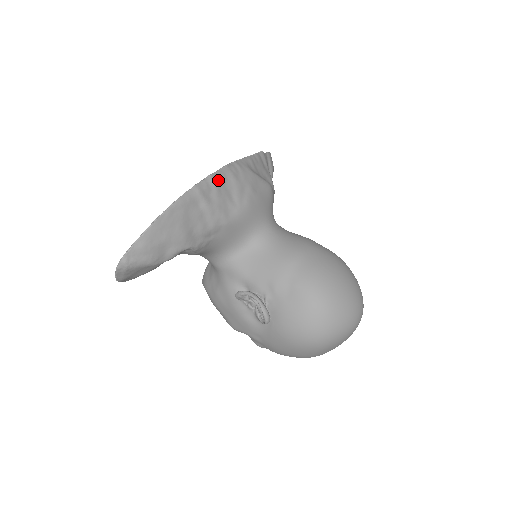
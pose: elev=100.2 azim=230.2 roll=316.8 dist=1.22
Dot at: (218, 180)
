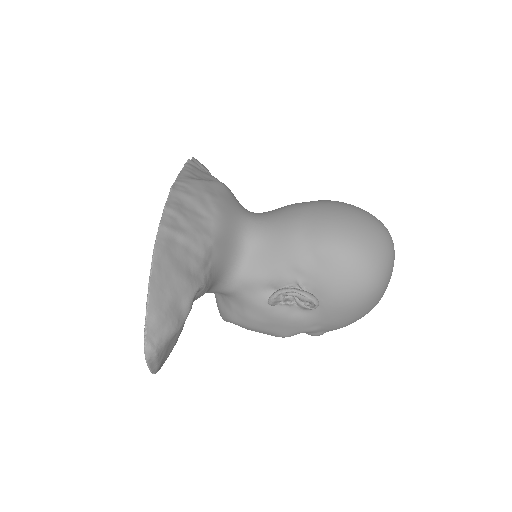
Dot at: (175, 206)
